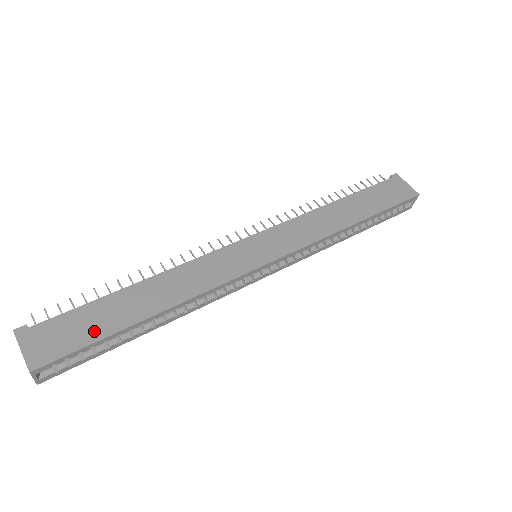
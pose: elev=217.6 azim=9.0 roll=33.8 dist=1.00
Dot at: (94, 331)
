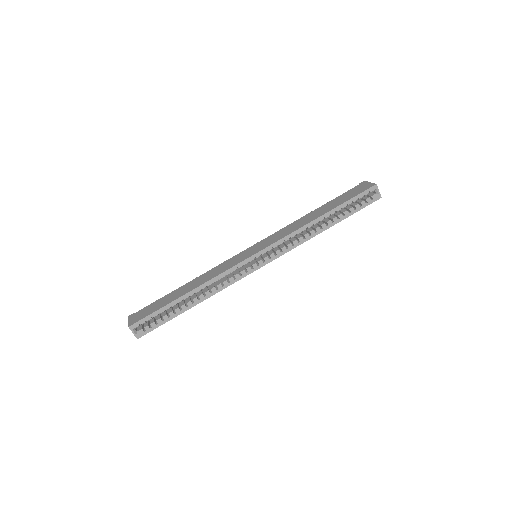
Dot at: (159, 306)
